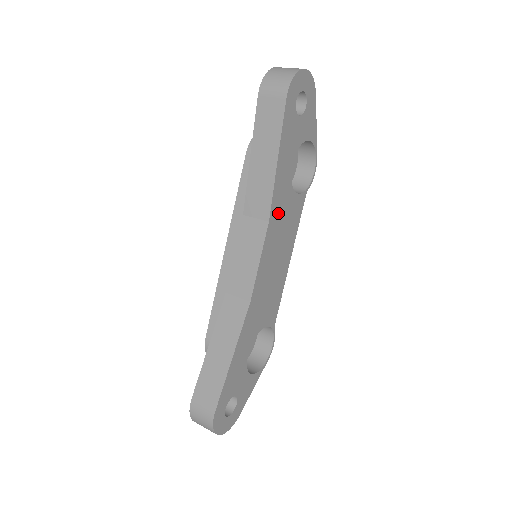
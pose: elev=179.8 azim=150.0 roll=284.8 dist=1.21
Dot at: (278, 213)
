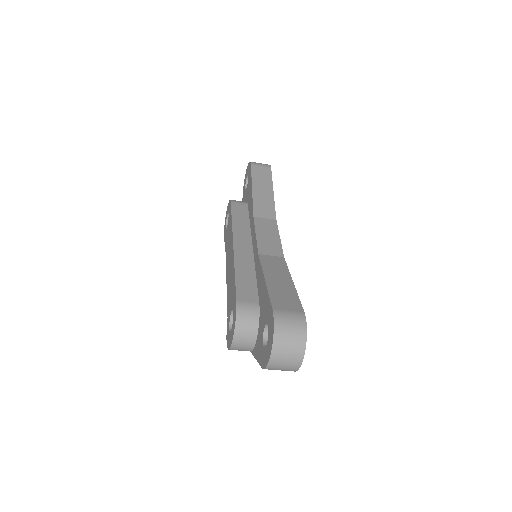
Dot at: occluded
